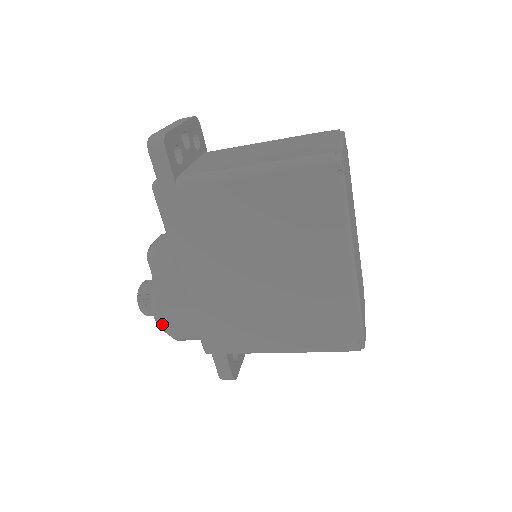
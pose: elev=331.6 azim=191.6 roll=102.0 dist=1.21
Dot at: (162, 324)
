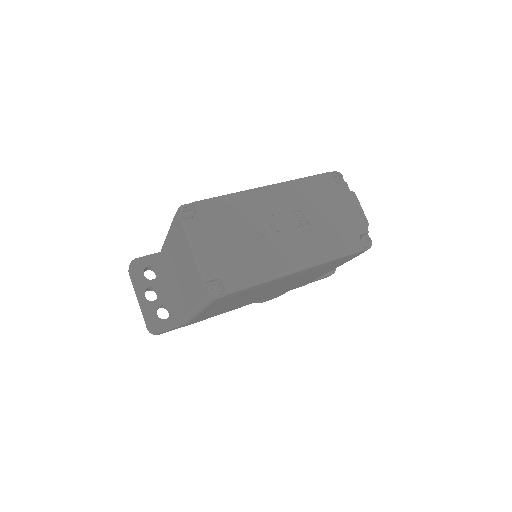
Dot at: occluded
